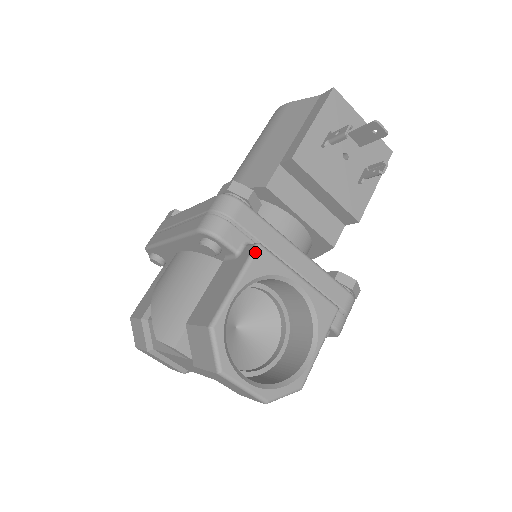
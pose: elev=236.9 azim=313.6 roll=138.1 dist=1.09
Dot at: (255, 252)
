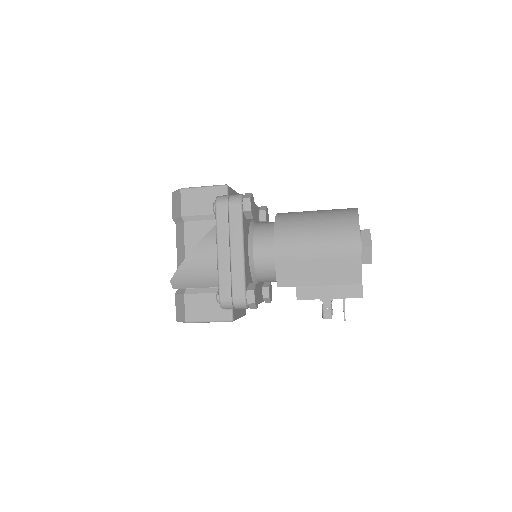
Dot at: occluded
